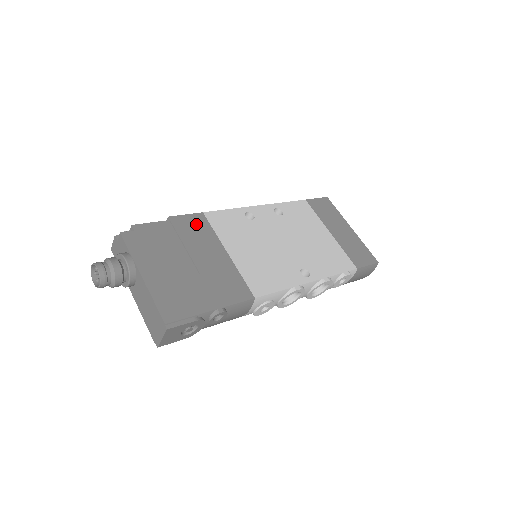
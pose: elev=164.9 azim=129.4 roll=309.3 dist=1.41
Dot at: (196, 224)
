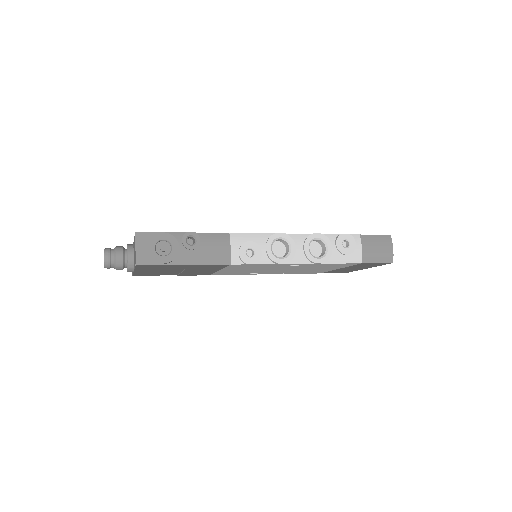
Dot at: occluded
